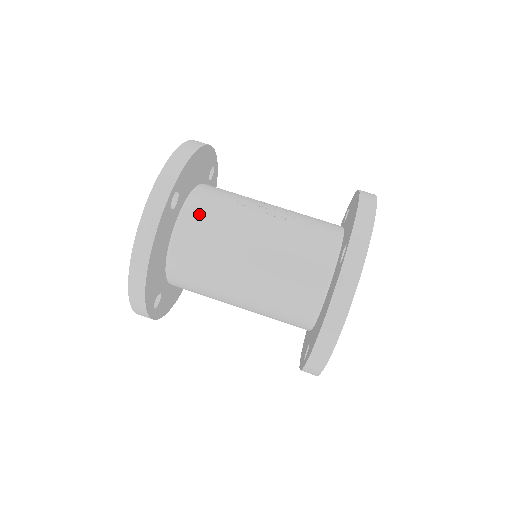
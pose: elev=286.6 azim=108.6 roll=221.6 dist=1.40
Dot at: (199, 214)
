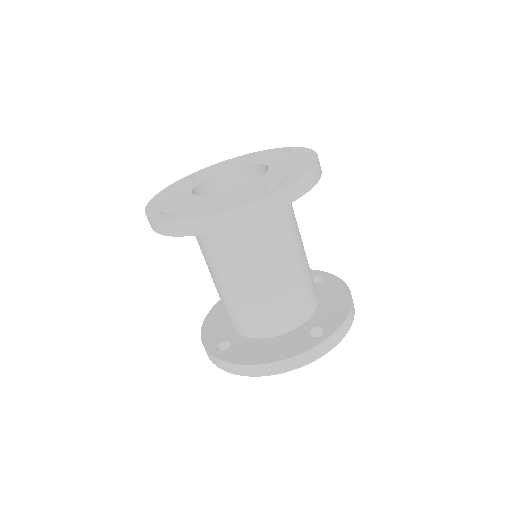
Dot at: (273, 216)
